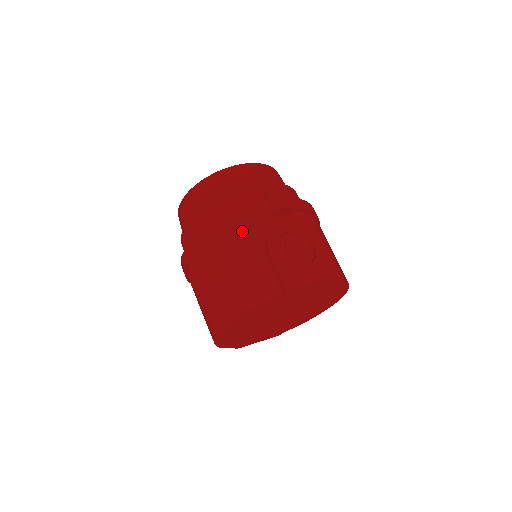
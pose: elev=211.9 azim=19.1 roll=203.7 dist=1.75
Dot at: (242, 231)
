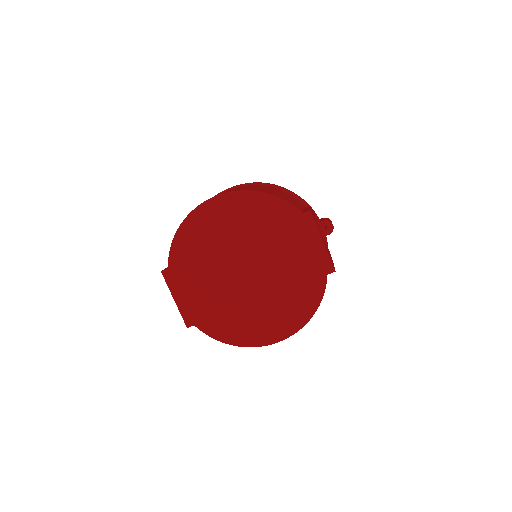
Dot at: (297, 199)
